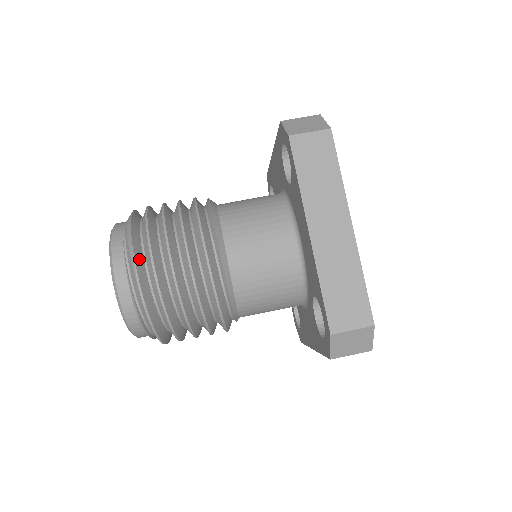
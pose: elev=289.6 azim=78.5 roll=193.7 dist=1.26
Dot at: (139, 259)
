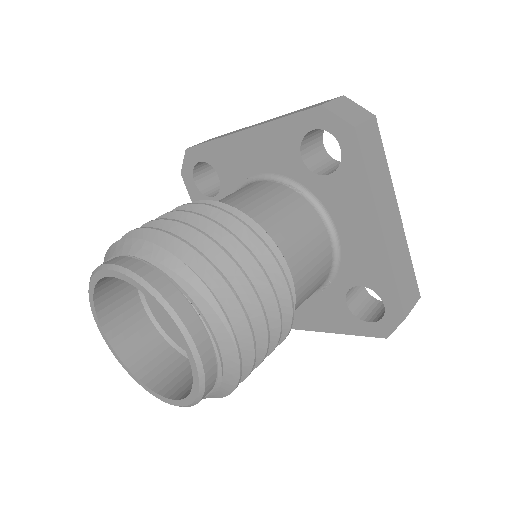
Dot at: (223, 311)
